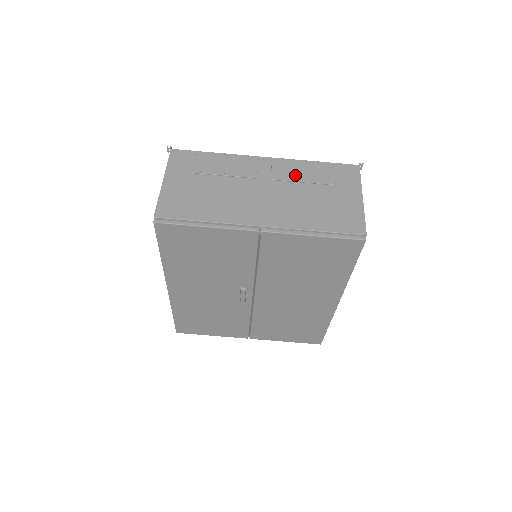
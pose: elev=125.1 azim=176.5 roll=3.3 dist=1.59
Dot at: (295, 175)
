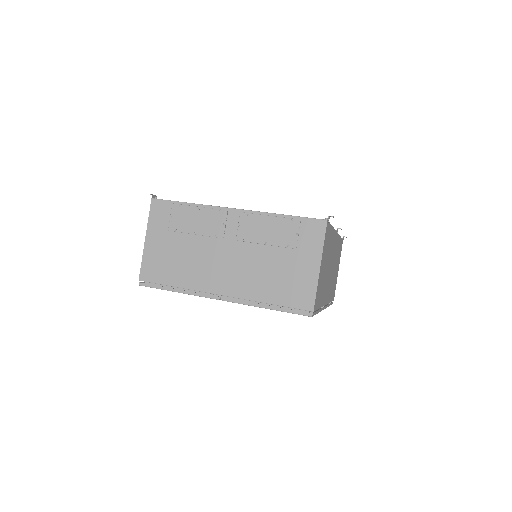
Dot at: (259, 235)
